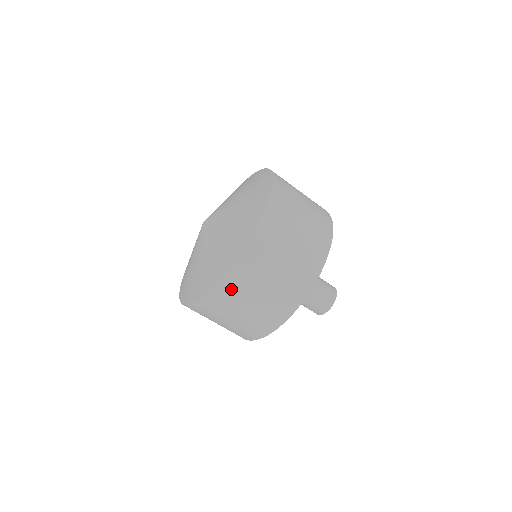
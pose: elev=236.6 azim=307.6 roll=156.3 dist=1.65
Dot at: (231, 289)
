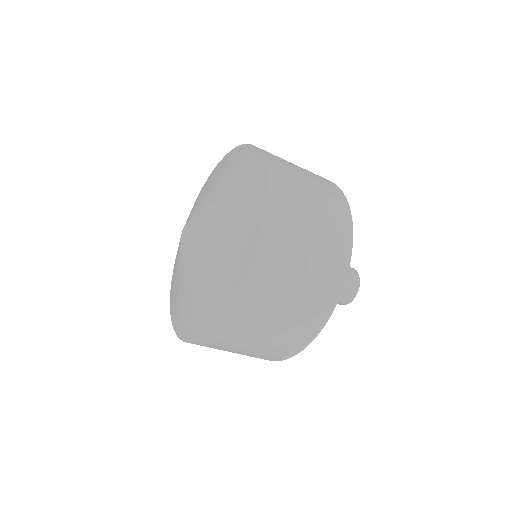
Dot at: occluded
